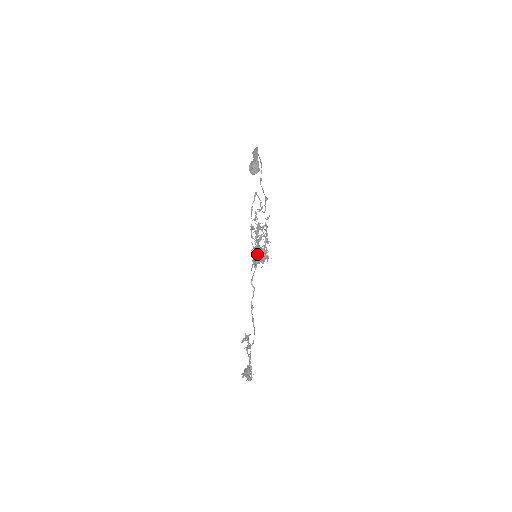
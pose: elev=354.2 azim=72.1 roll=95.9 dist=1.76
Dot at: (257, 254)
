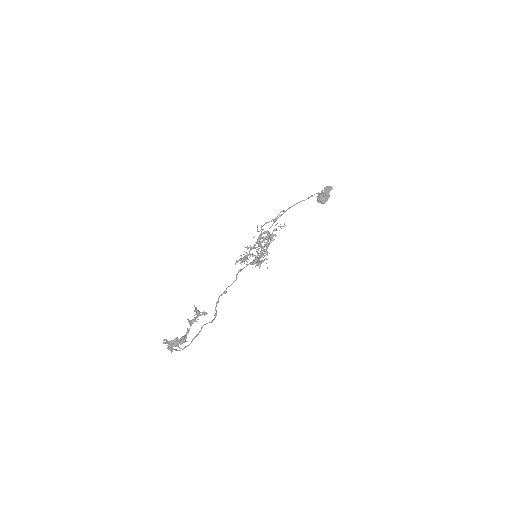
Dot at: occluded
